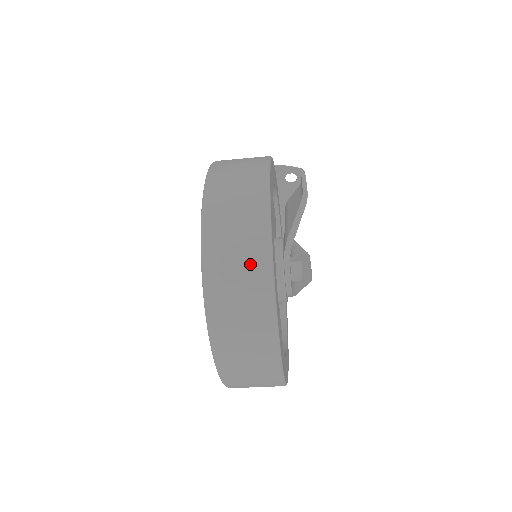
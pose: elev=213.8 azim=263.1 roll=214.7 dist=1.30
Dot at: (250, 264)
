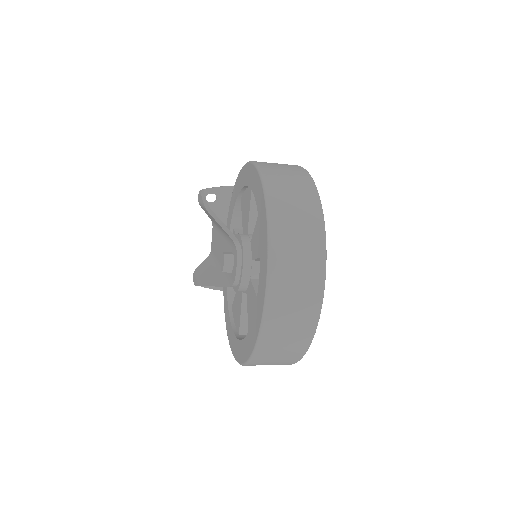
Dot at: (309, 235)
